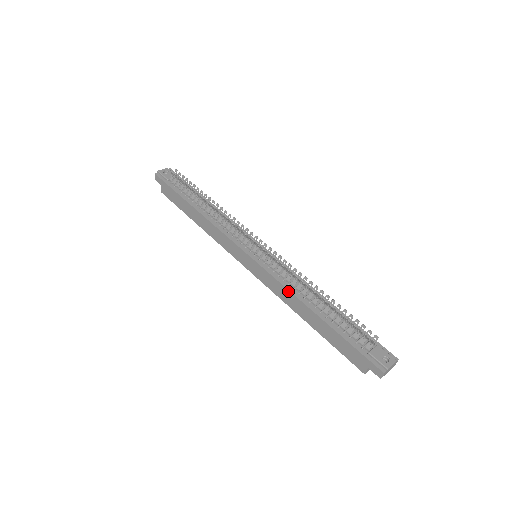
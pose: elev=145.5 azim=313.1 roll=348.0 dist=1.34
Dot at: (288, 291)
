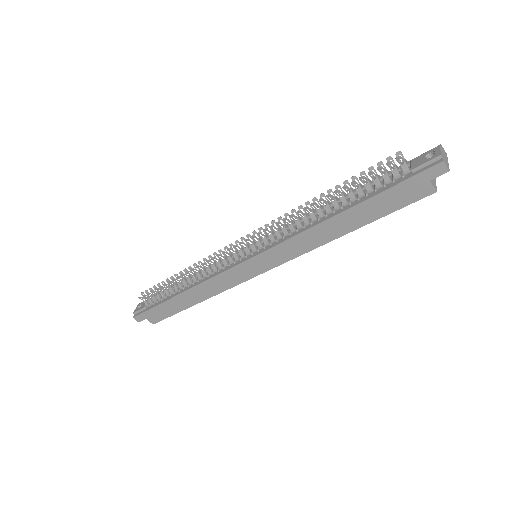
Dot at: (302, 234)
